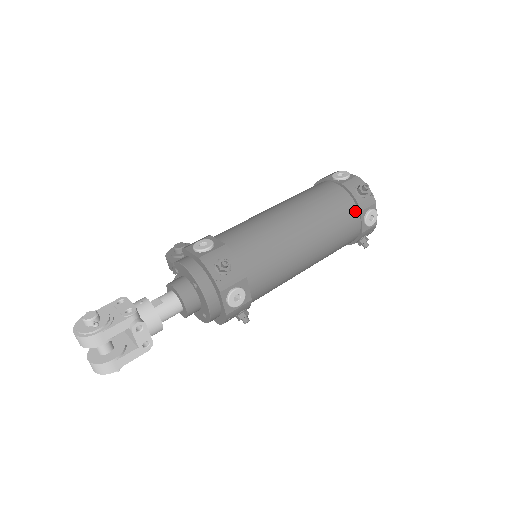
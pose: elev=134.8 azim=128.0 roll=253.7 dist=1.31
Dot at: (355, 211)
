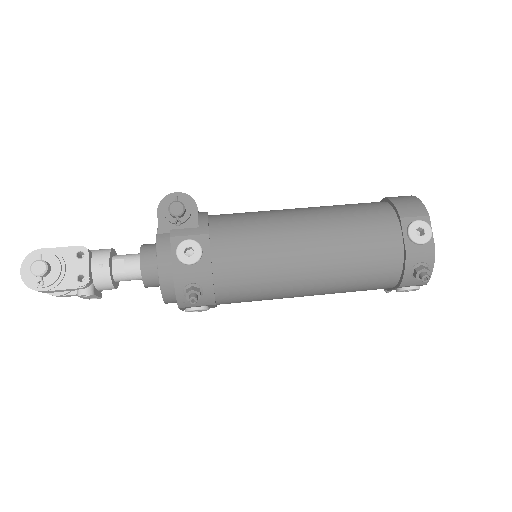
Dot at: (393, 282)
